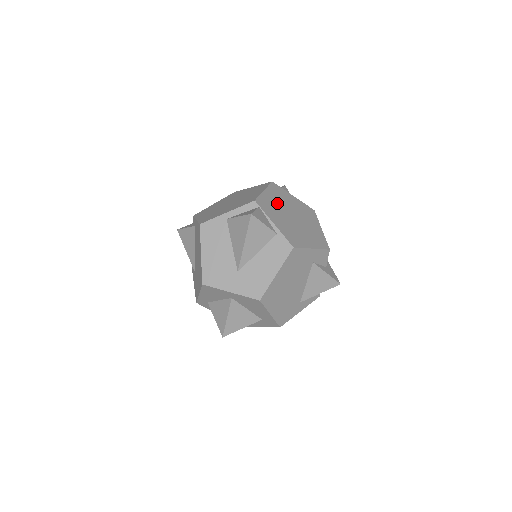
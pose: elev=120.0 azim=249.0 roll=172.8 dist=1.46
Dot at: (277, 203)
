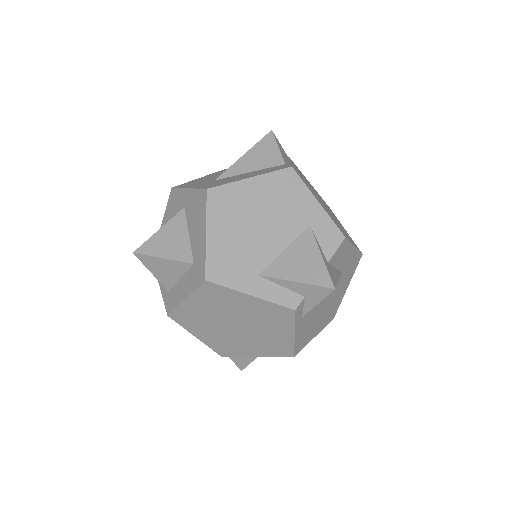
Dot at: (315, 191)
